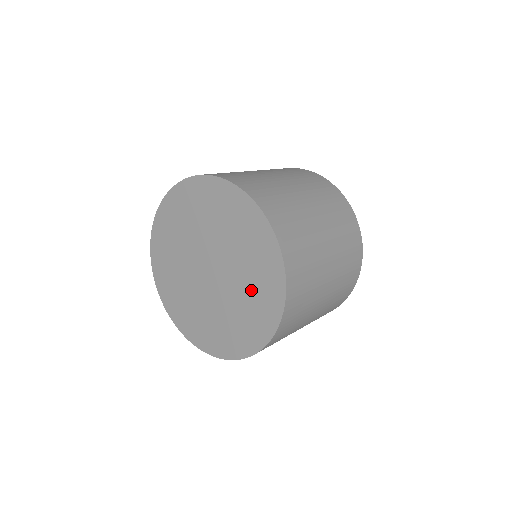
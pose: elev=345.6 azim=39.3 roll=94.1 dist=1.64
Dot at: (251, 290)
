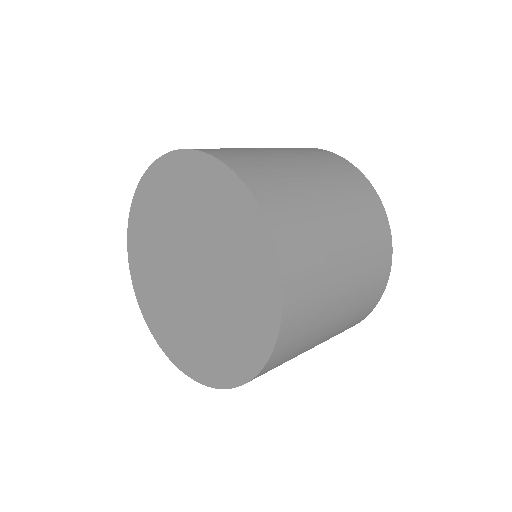
Dot at: (240, 291)
